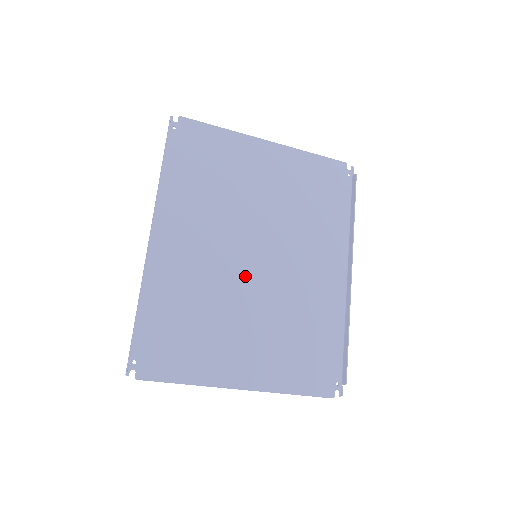
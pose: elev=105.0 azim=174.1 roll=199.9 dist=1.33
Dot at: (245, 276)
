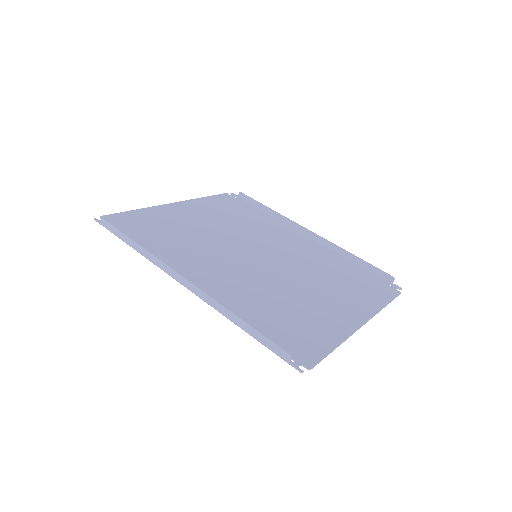
Dot at: (267, 269)
